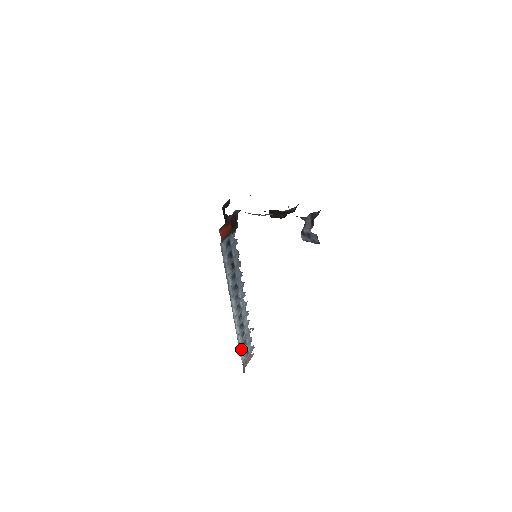
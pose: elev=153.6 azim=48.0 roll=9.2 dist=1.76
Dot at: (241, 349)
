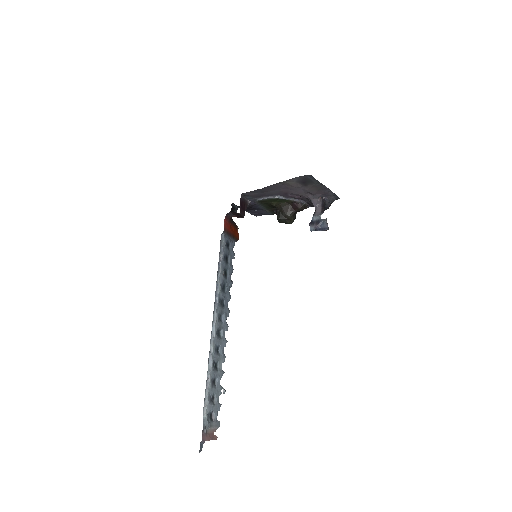
Dot at: (207, 401)
